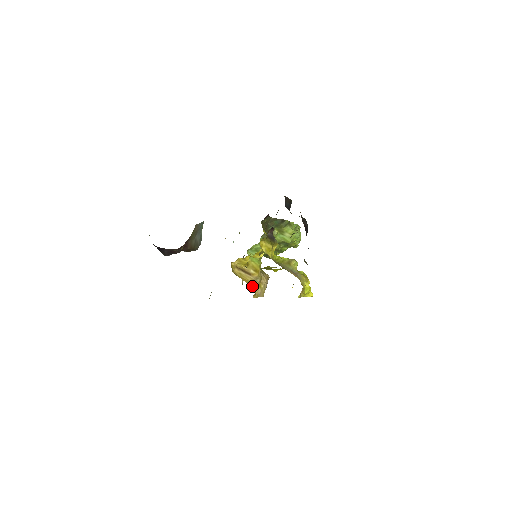
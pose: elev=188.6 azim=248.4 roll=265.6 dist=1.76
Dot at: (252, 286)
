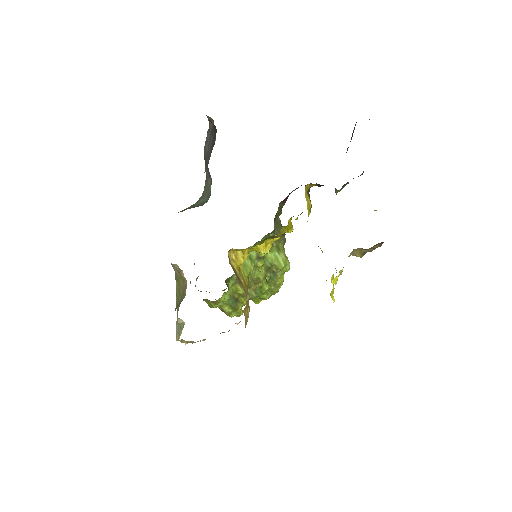
Dot at: (245, 295)
